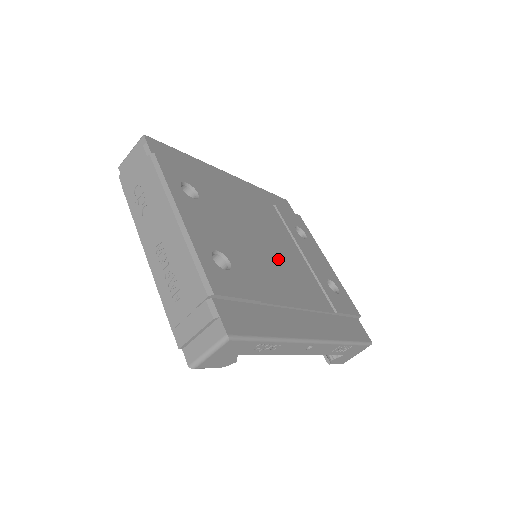
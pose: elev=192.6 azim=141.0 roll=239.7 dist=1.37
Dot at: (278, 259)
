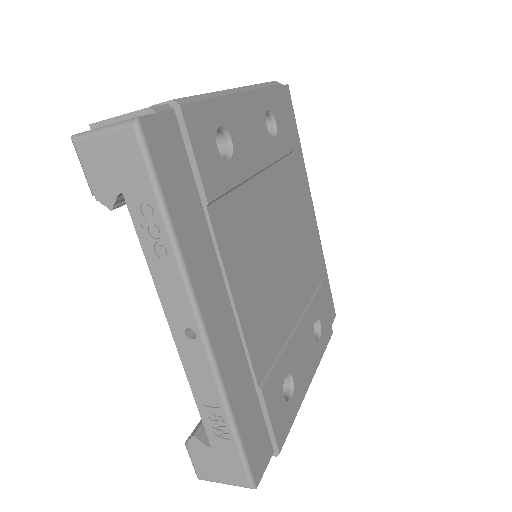
Dot at: (271, 269)
